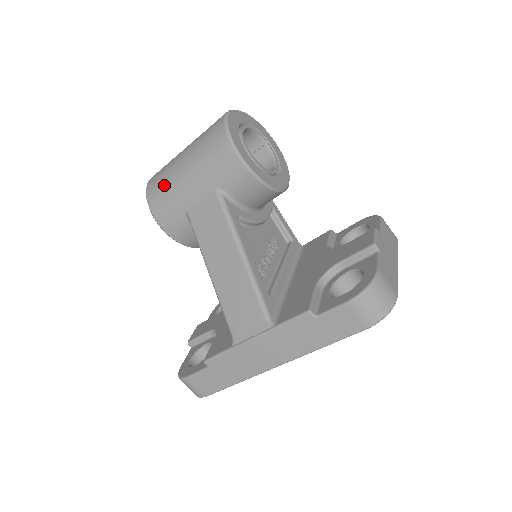
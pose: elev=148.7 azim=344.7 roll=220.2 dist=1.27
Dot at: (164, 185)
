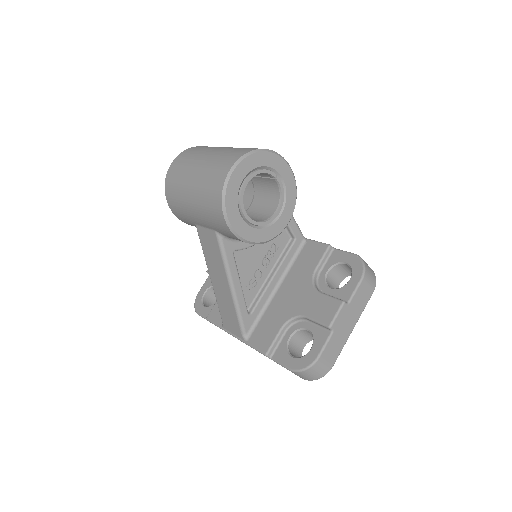
Dot at: (177, 197)
